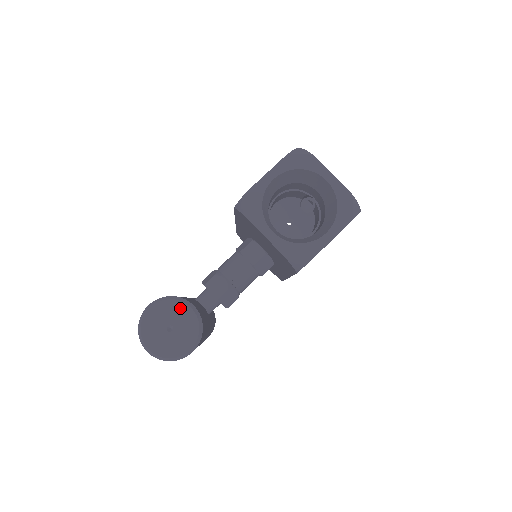
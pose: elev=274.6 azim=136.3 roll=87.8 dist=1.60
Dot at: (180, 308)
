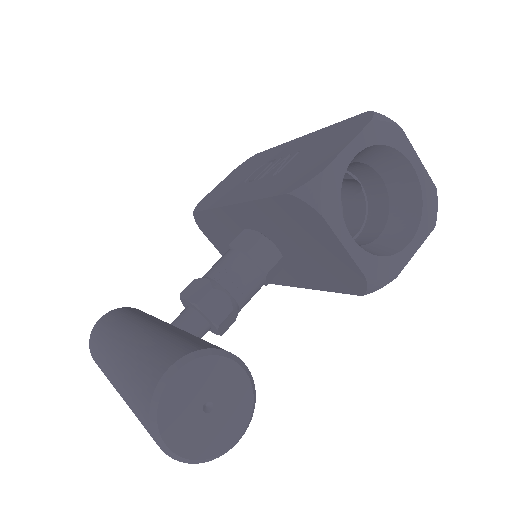
Dot at: (224, 369)
